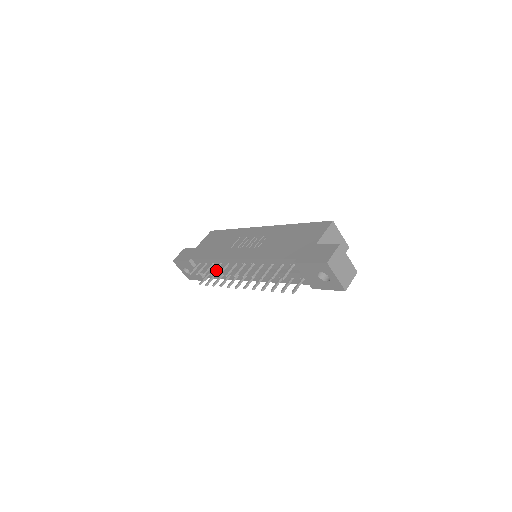
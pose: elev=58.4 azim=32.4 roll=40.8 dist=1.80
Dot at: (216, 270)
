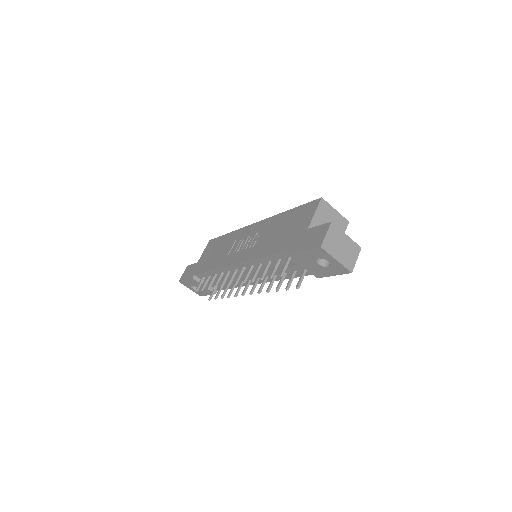
Dot at: (220, 281)
